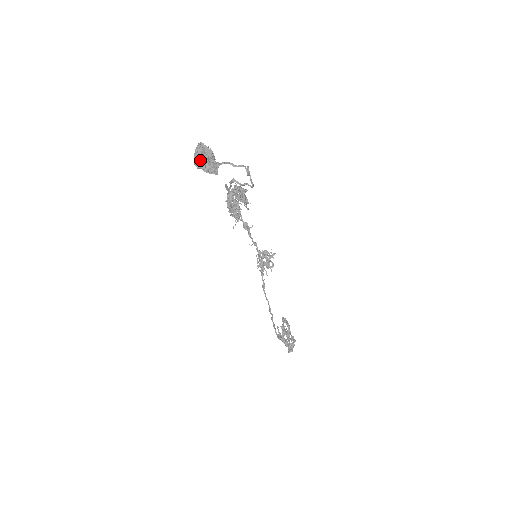
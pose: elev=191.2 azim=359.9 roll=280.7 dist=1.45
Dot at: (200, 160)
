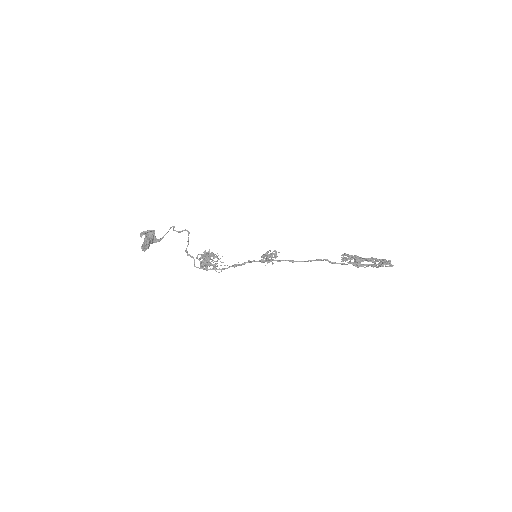
Dot at: (145, 242)
